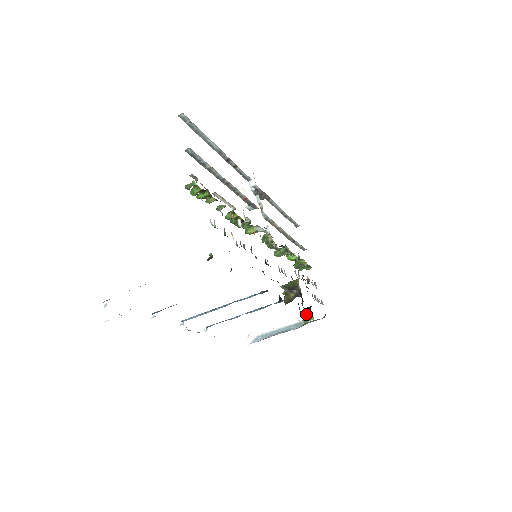
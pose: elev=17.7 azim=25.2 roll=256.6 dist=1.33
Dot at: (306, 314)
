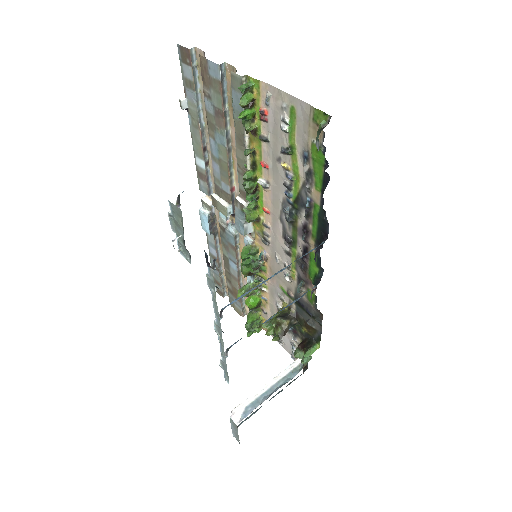
Dot at: (306, 347)
